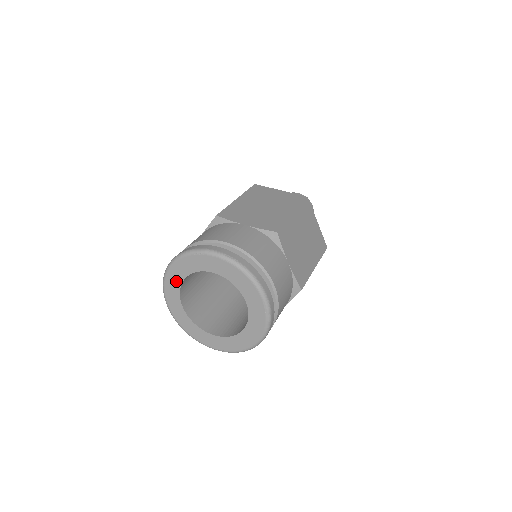
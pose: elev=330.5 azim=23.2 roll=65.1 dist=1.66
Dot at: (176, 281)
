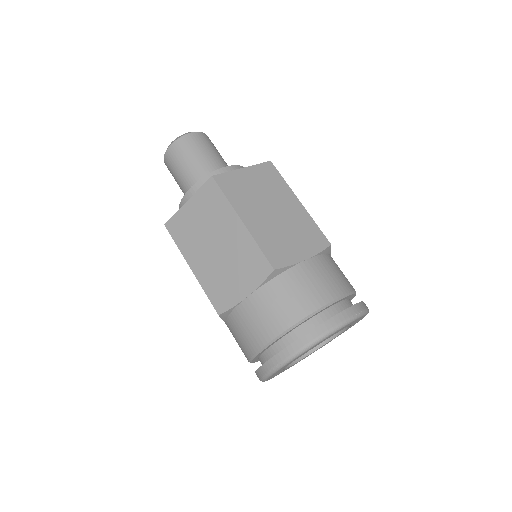
Dot at: occluded
